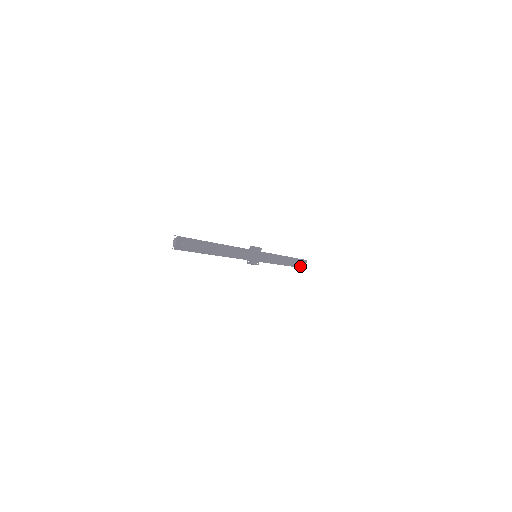
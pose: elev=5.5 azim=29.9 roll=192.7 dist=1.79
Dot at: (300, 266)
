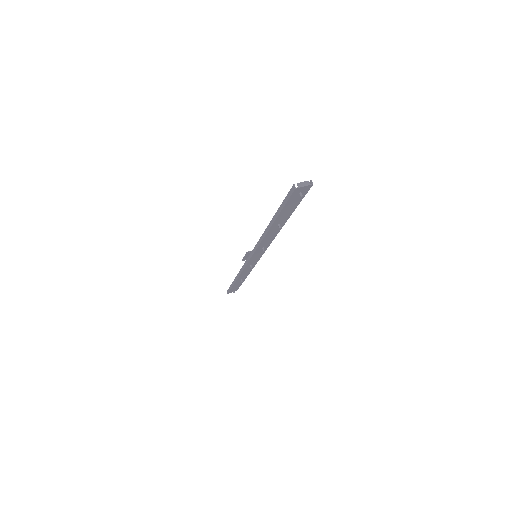
Dot at: (232, 289)
